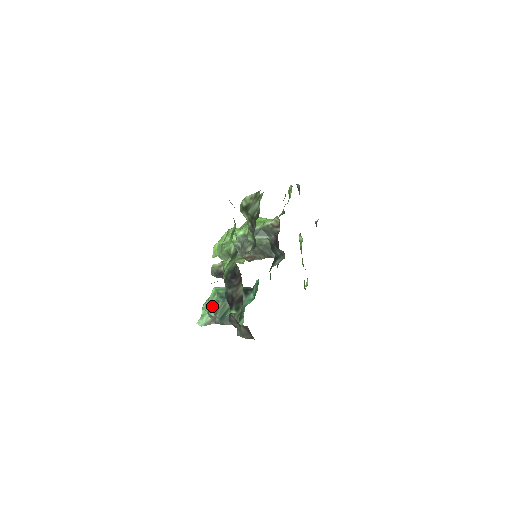
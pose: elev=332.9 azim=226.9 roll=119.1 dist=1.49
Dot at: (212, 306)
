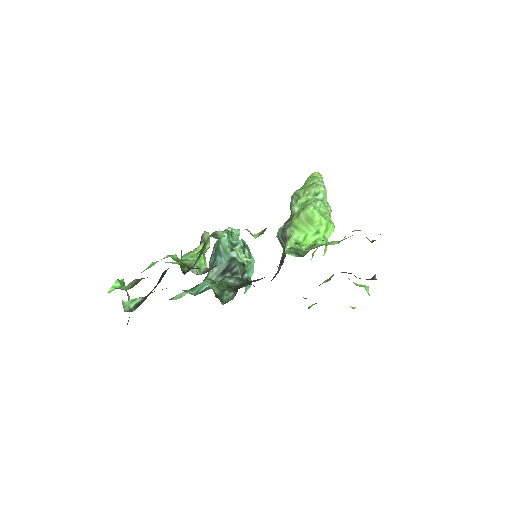
Dot at: (215, 244)
